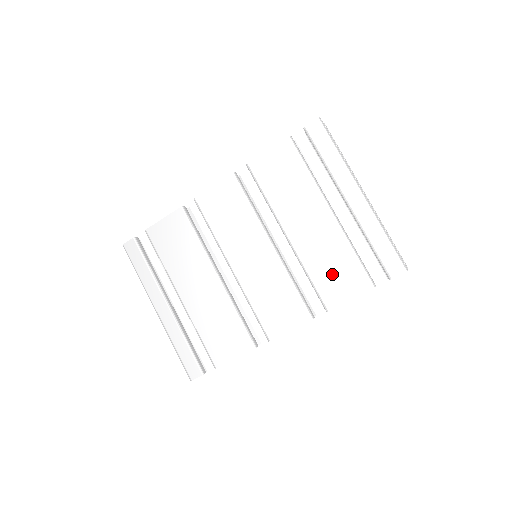
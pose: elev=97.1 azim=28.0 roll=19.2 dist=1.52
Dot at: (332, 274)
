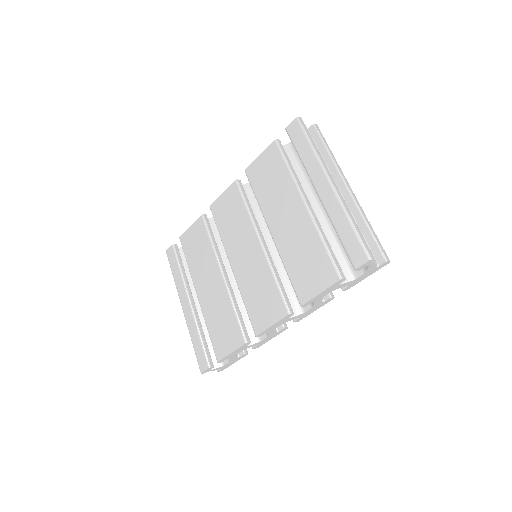
Dot at: (305, 267)
